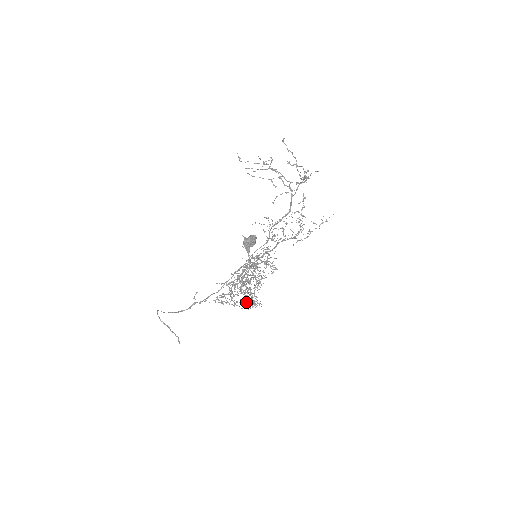
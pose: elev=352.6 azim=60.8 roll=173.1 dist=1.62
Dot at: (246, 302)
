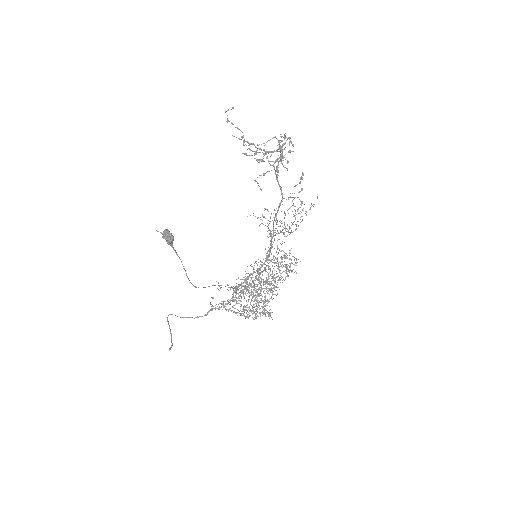
Dot at: occluded
